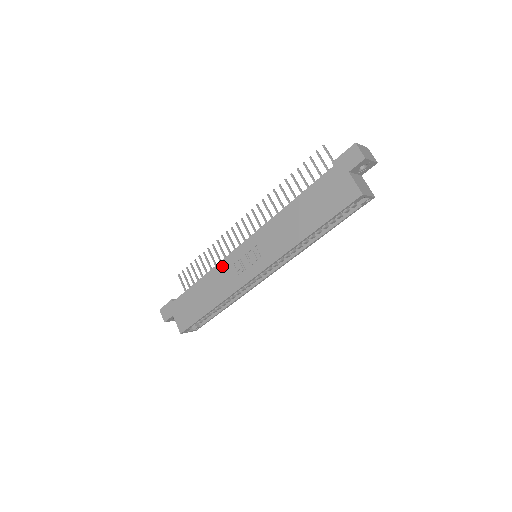
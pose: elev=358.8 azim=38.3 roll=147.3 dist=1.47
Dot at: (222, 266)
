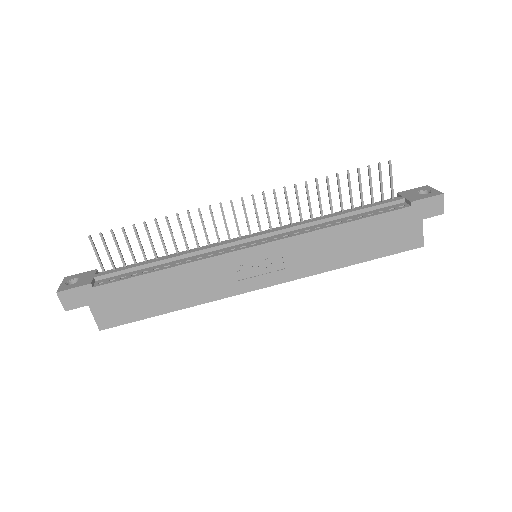
Dot at: (212, 264)
